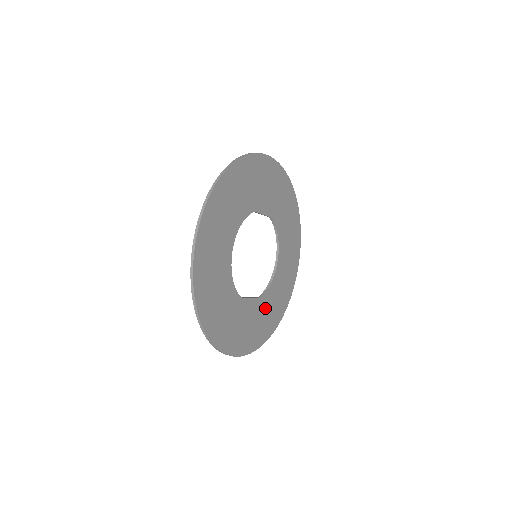
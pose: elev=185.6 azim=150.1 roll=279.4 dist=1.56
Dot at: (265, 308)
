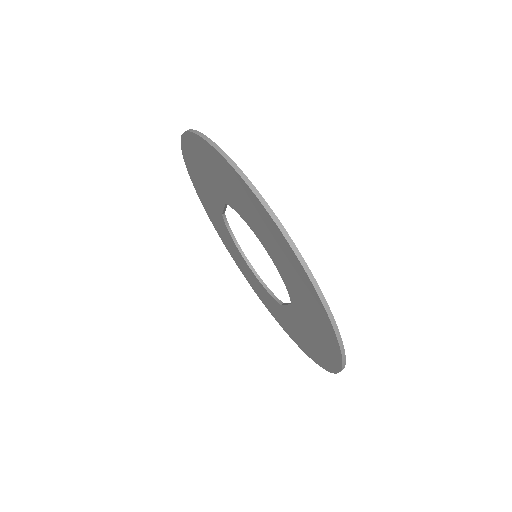
Dot at: occluded
